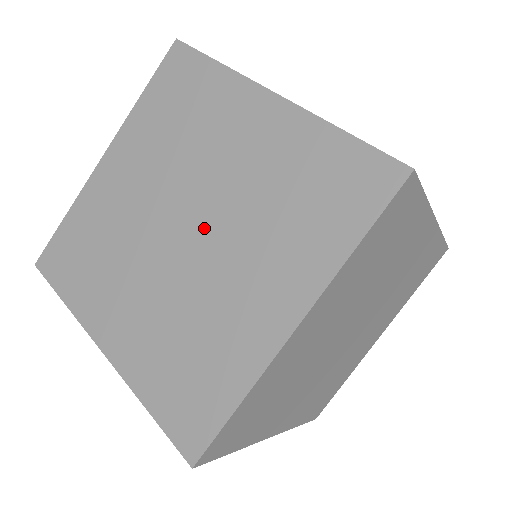
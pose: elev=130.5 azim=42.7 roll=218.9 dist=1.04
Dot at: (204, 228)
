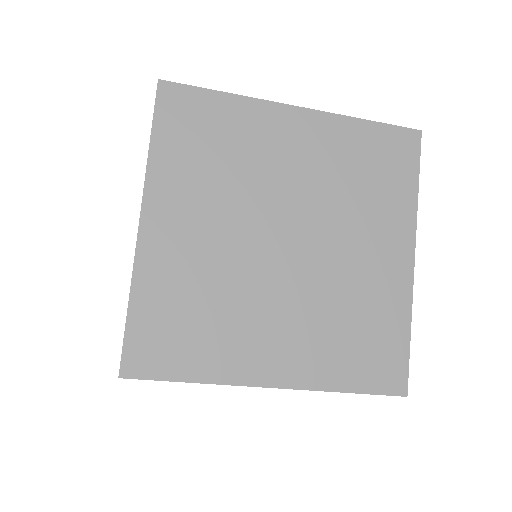
Dot at: (295, 263)
